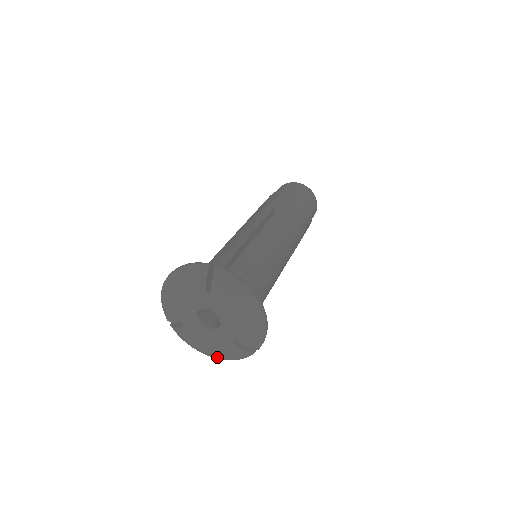
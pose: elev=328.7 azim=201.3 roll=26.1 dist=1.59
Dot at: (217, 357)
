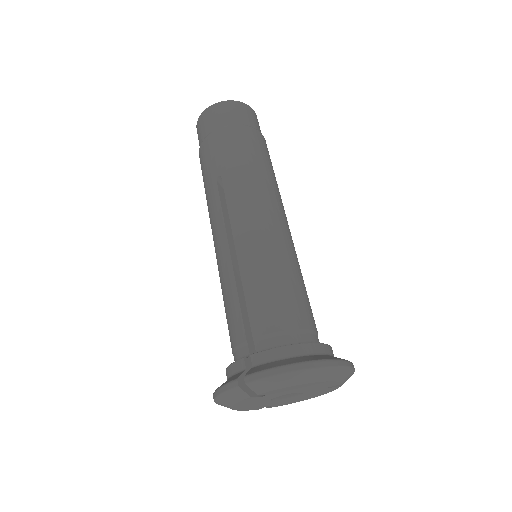
Dot at: occluded
